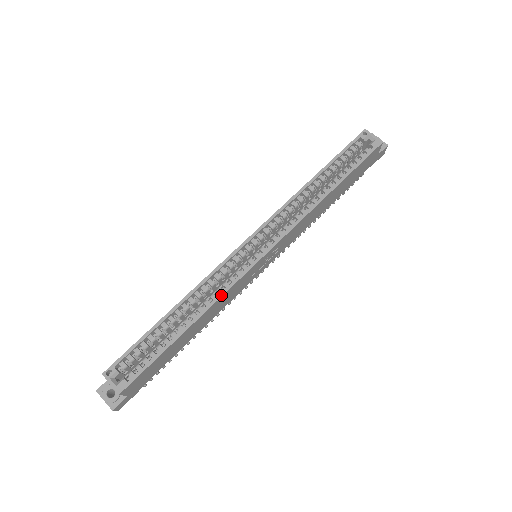
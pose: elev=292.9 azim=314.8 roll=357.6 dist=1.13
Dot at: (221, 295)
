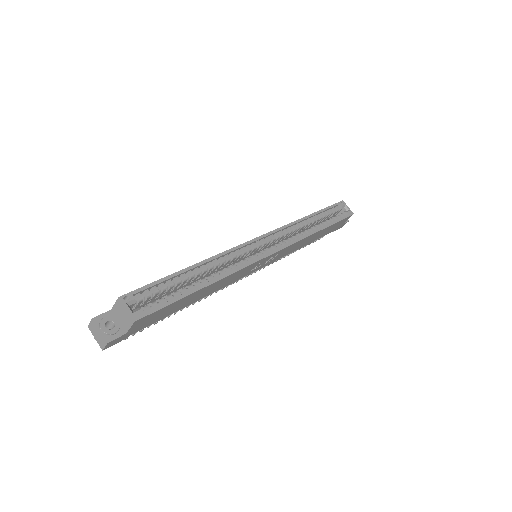
Dot at: (238, 270)
